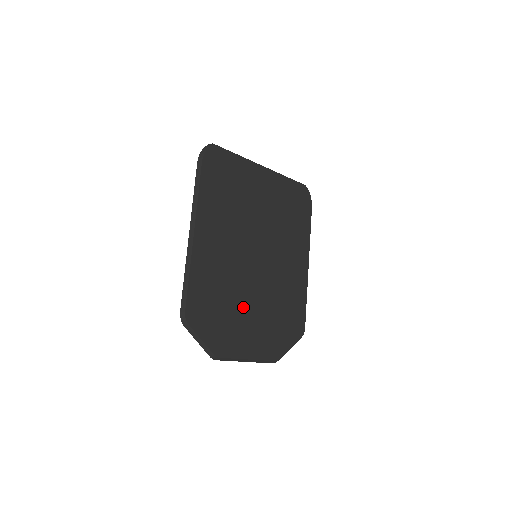
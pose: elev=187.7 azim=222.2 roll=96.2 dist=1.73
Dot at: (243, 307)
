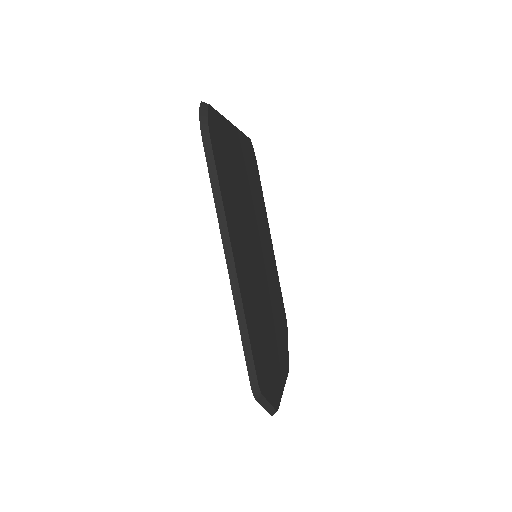
Dot at: (269, 330)
